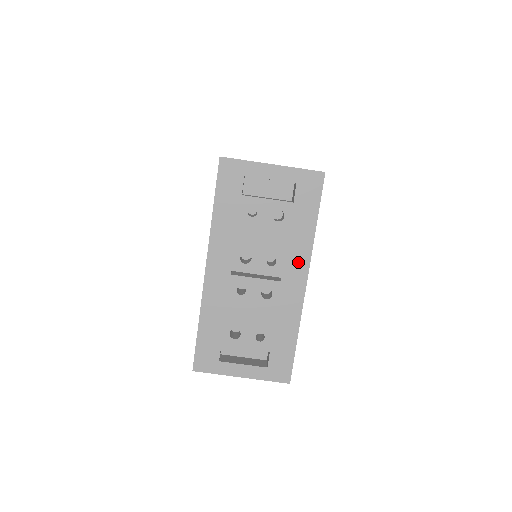
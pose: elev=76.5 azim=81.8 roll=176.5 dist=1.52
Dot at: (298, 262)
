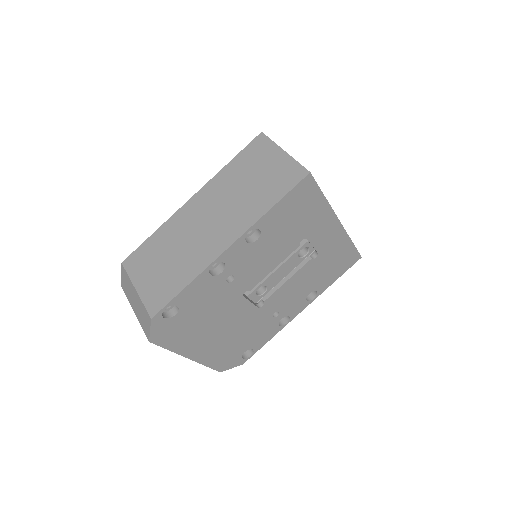
Dot at: occluded
